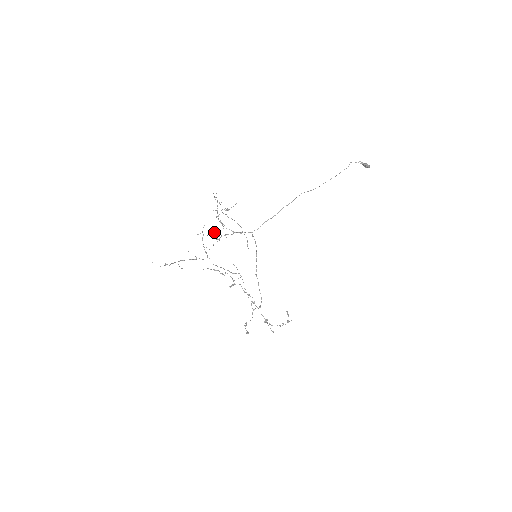
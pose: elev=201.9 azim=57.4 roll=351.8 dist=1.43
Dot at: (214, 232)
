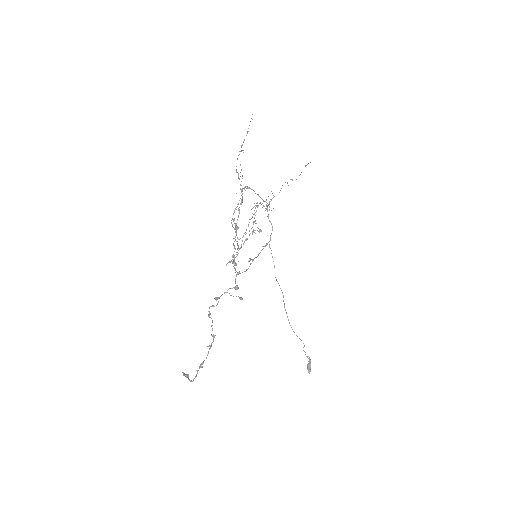
Dot at: occluded
